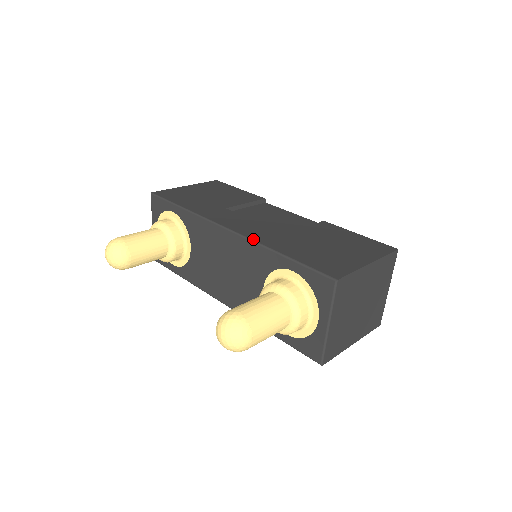
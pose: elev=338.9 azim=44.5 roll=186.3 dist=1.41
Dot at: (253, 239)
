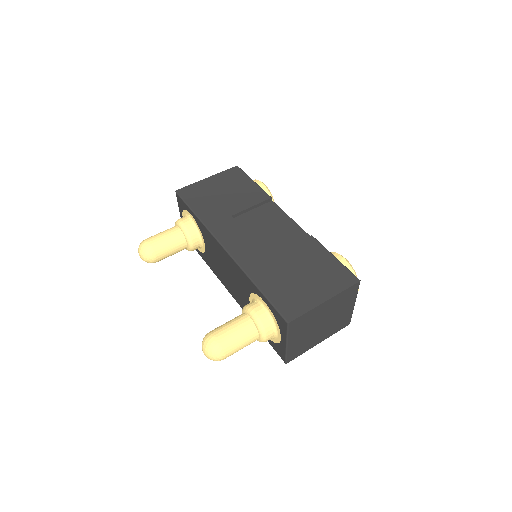
Dot at: (240, 265)
